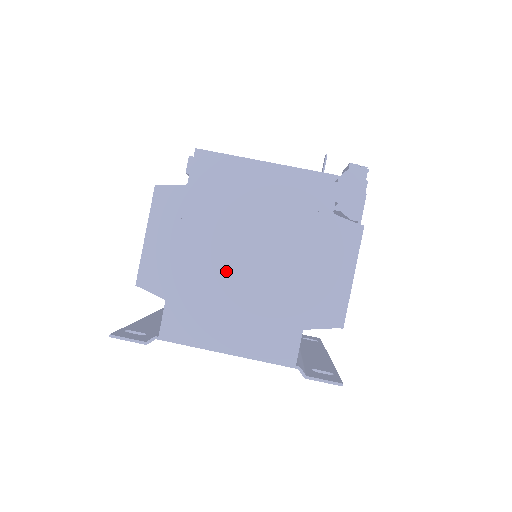
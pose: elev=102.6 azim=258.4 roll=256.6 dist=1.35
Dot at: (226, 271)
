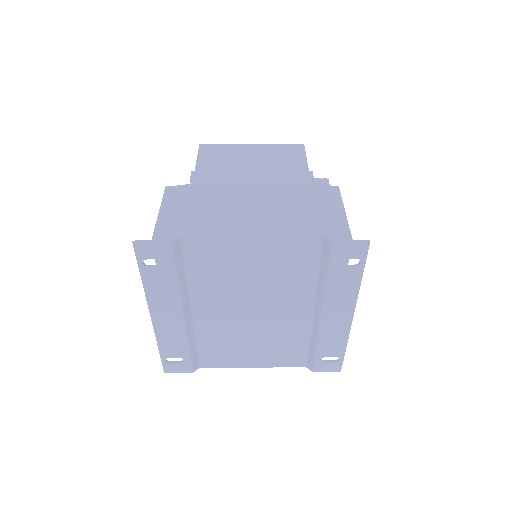
Dot at: (238, 192)
